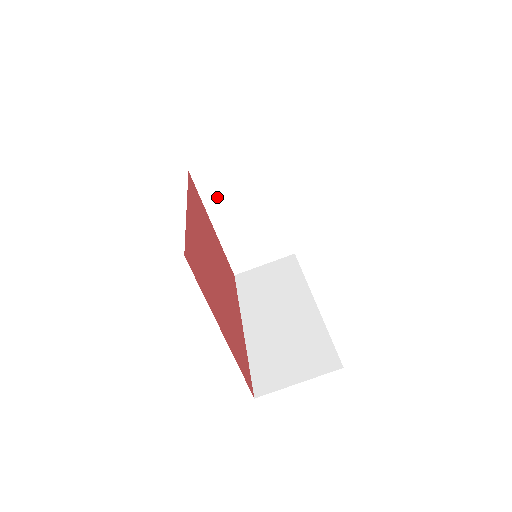
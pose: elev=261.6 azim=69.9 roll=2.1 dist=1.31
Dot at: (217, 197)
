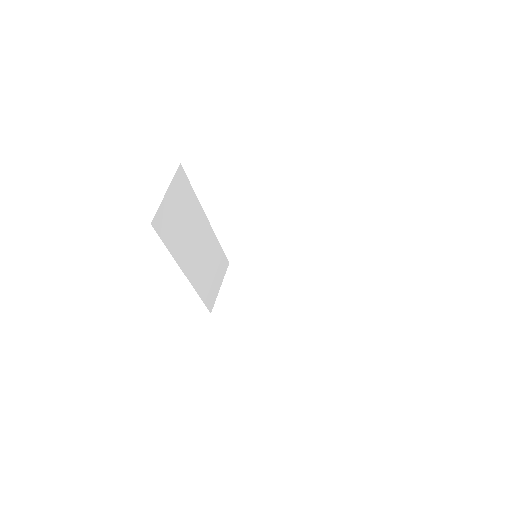
Dot at: (243, 308)
